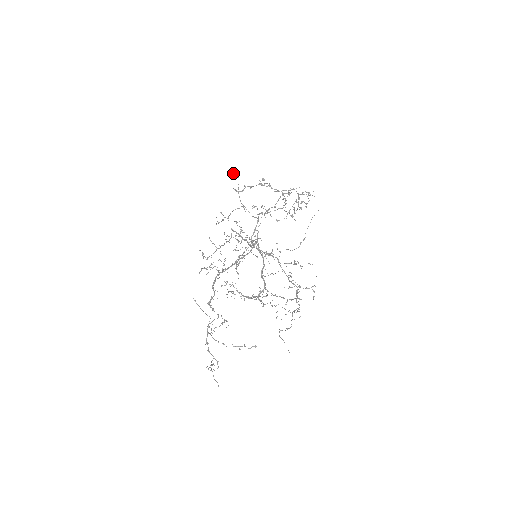
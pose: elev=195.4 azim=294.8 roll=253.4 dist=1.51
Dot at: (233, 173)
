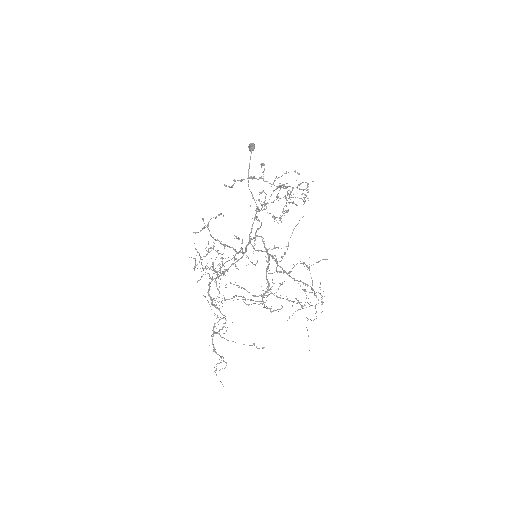
Dot at: (250, 144)
